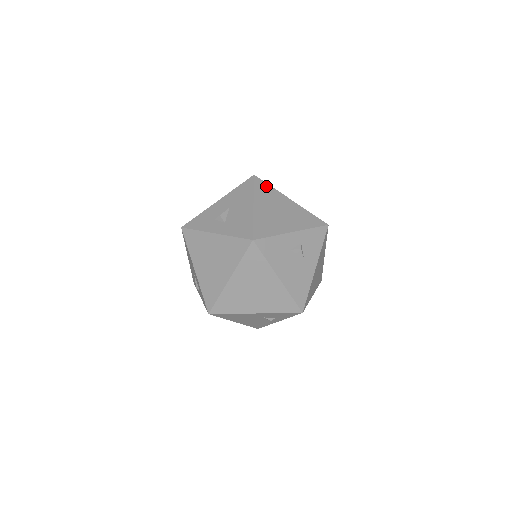
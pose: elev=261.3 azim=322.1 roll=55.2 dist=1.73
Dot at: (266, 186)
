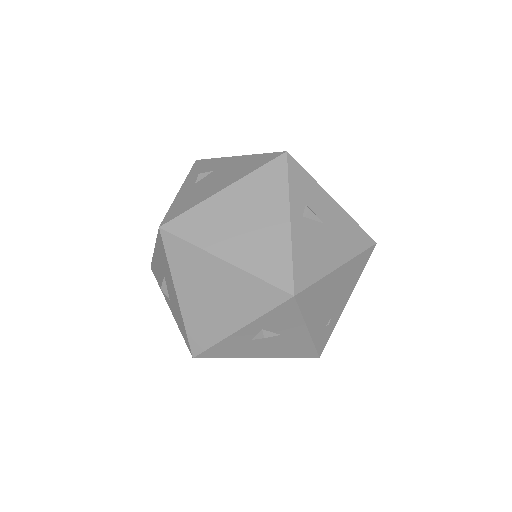
Dot at: (182, 246)
